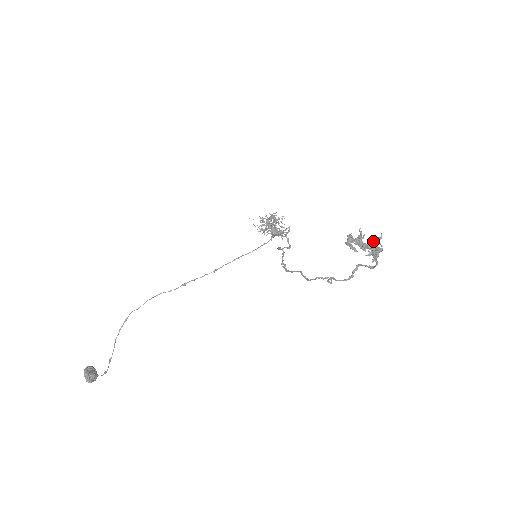
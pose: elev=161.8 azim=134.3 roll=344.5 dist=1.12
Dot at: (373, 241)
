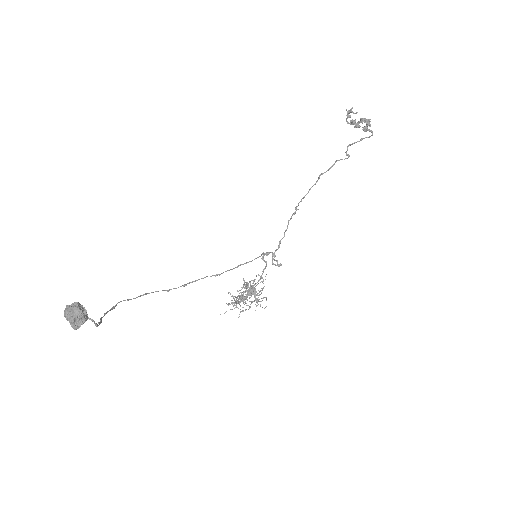
Dot at: (362, 120)
